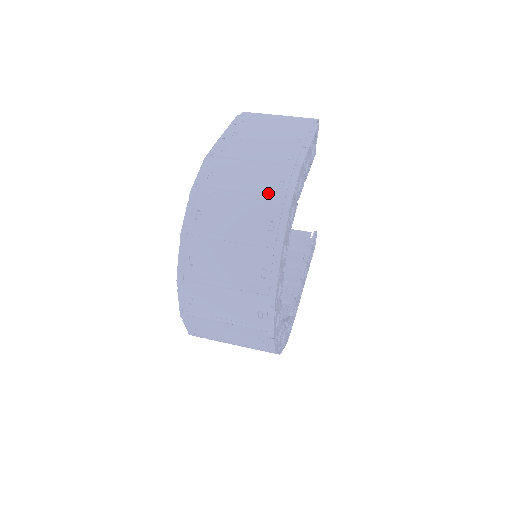
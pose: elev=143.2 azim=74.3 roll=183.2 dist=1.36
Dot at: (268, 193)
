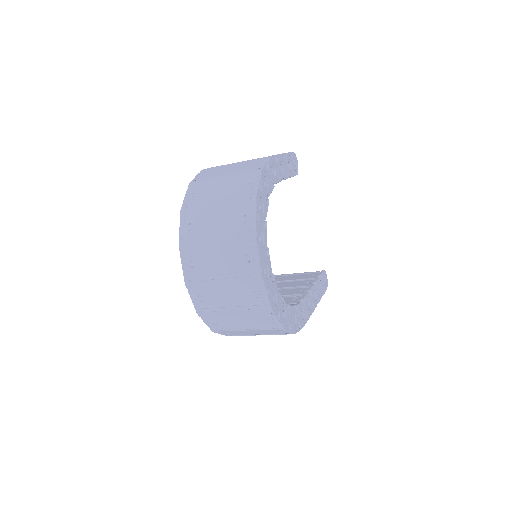
Dot at: (245, 170)
